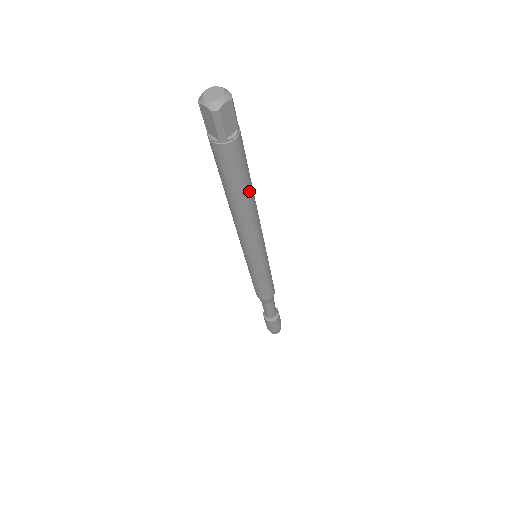
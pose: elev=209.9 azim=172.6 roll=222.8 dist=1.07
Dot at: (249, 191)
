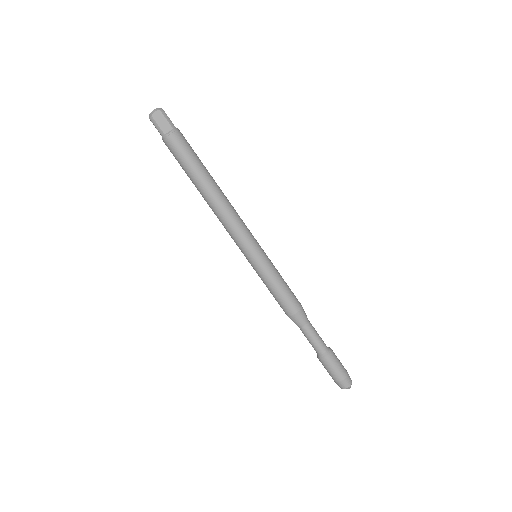
Dot at: (203, 177)
